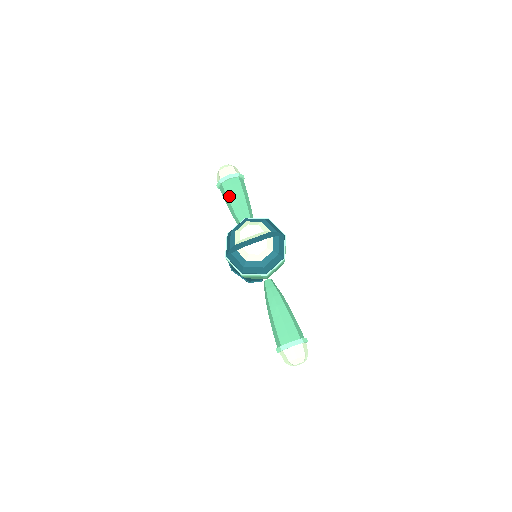
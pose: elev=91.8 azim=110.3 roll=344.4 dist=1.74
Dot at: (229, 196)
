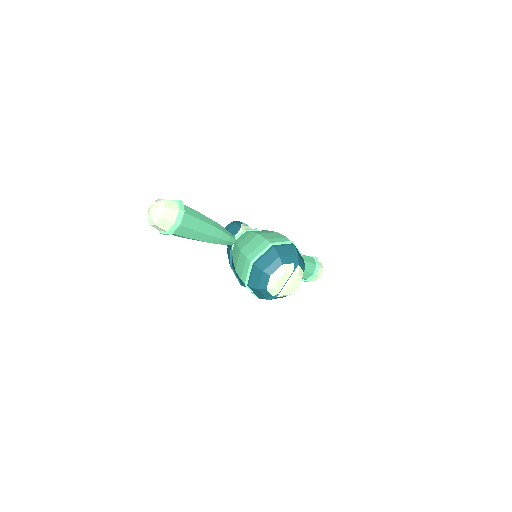
Dot at: (190, 236)
